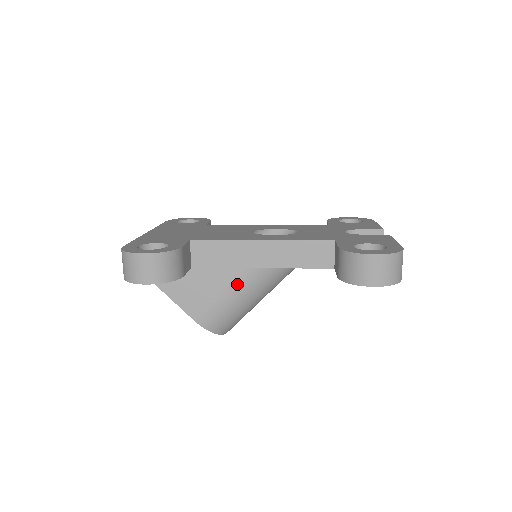
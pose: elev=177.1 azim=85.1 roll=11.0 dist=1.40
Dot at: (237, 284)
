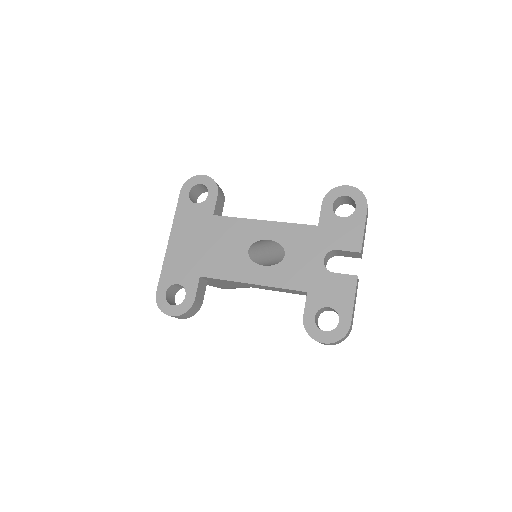
Dot at: occluded
